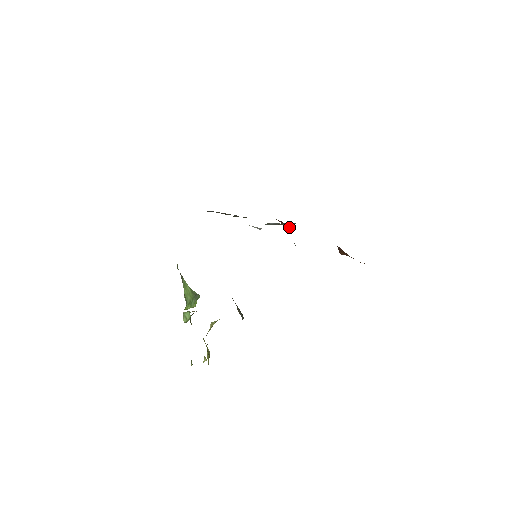
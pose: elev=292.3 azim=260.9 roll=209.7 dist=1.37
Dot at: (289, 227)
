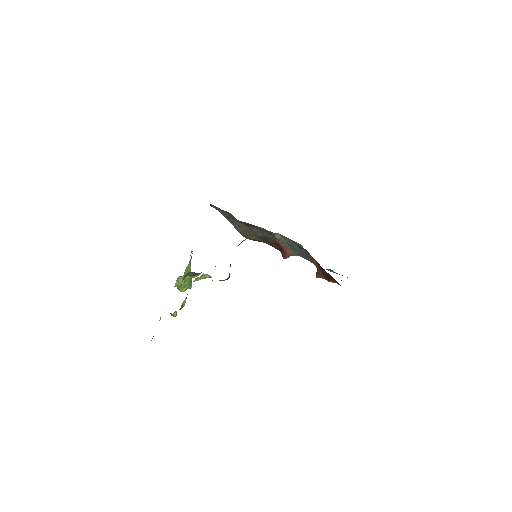
Dot at: (286, 257)
